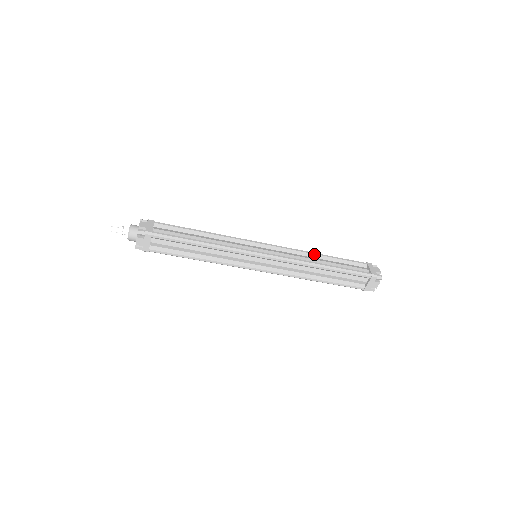
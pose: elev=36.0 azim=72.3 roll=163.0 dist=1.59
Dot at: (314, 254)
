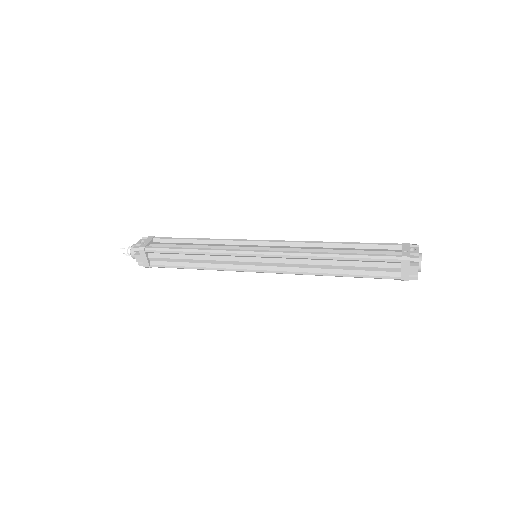
Dot at: (321, 259)
